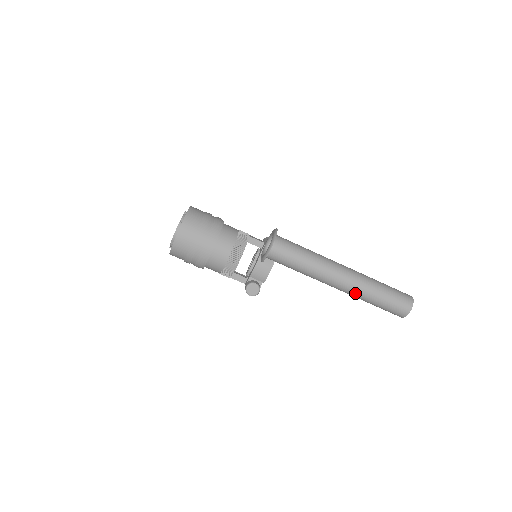
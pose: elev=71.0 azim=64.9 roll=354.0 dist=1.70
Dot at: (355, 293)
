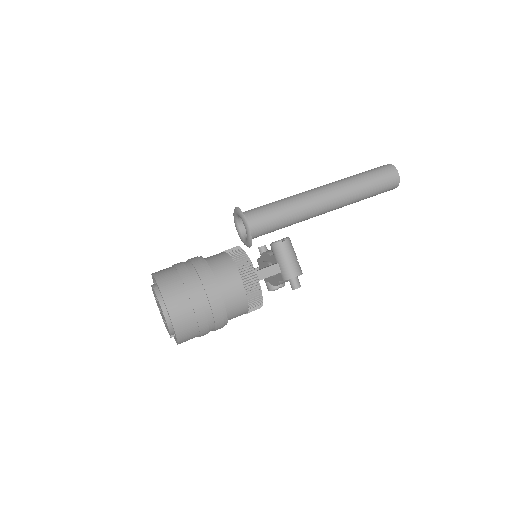
Dot at: (338, 183)
